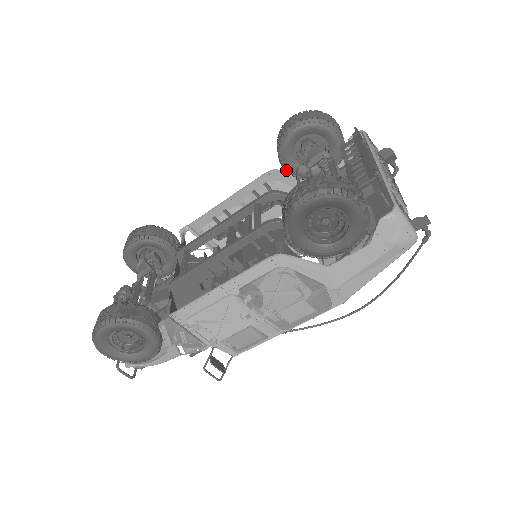
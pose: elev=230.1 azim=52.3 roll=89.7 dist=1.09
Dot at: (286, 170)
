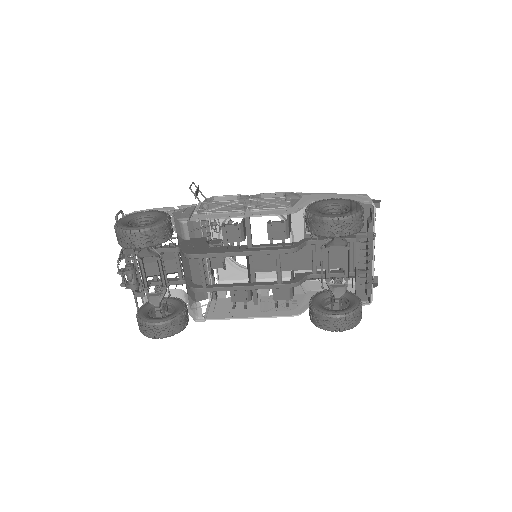
Dot at: occluded
